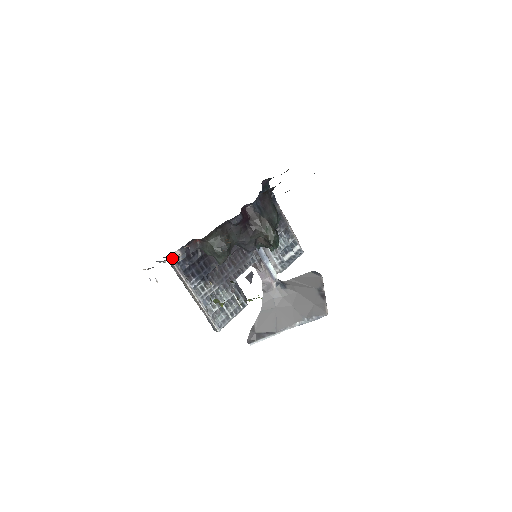
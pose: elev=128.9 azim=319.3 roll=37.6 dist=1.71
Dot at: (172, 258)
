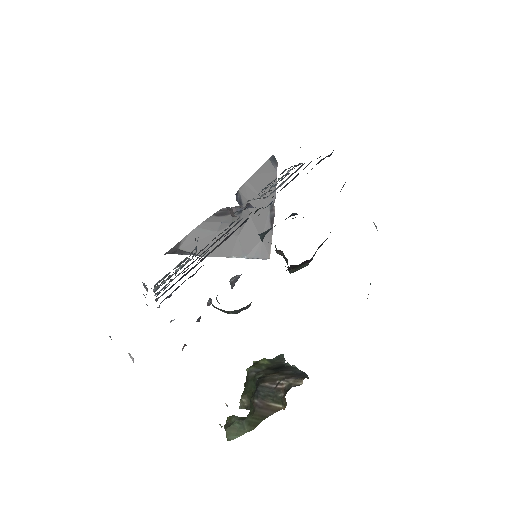
Dot at: occluded
